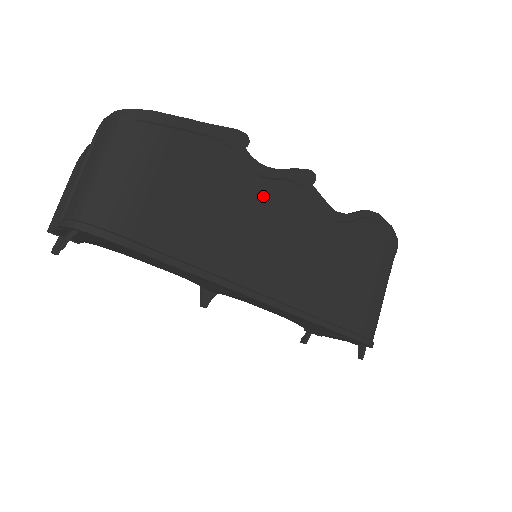
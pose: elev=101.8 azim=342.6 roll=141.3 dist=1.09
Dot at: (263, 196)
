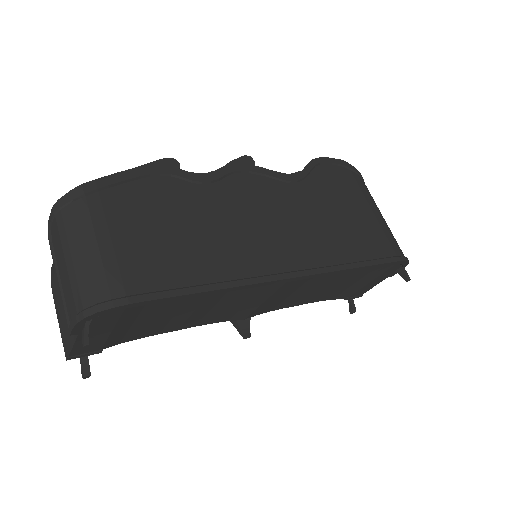
Dot at: (223, 197)
